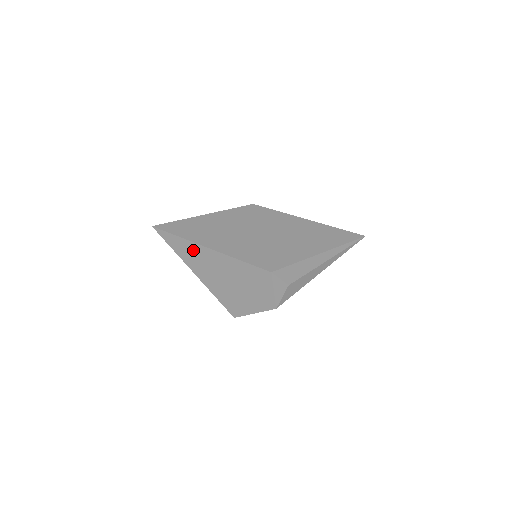
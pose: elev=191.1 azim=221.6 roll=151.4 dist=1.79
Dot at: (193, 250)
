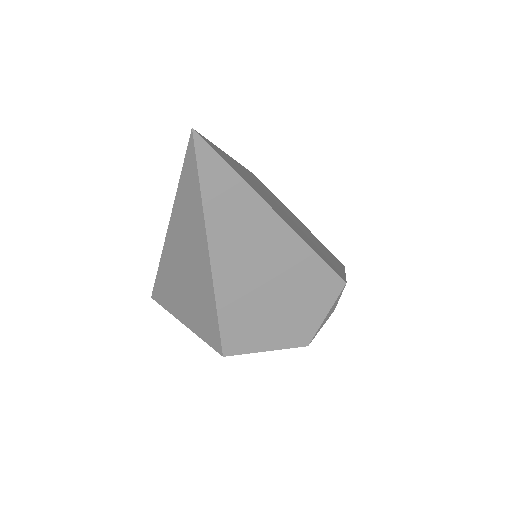
Dot at: (244, 208)
